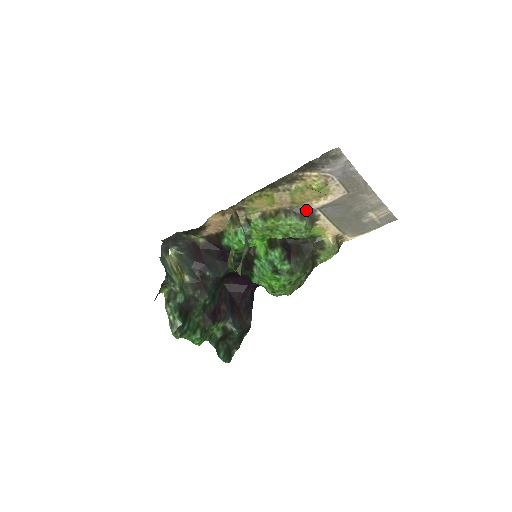
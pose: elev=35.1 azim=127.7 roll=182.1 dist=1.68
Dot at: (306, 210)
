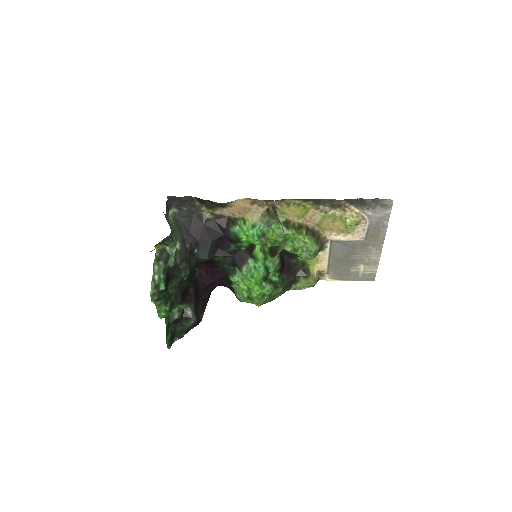
Dot at: (322, 237)
